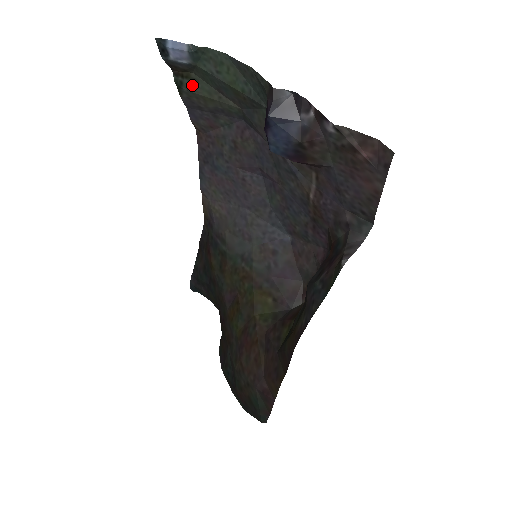
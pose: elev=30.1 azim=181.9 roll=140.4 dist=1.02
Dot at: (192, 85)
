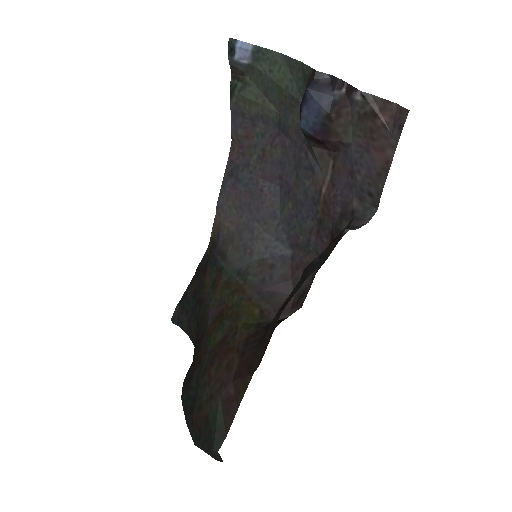
Dot at: (244, 88)
